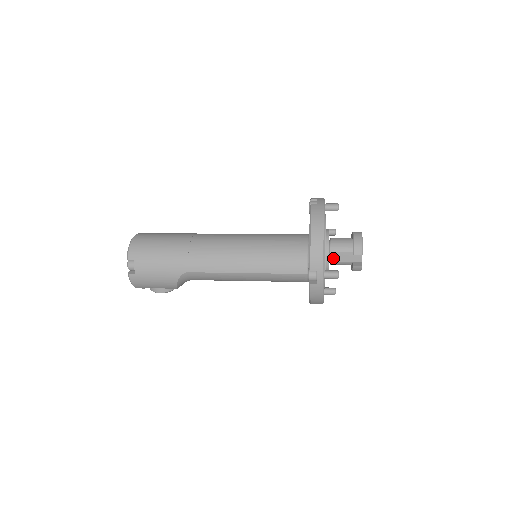
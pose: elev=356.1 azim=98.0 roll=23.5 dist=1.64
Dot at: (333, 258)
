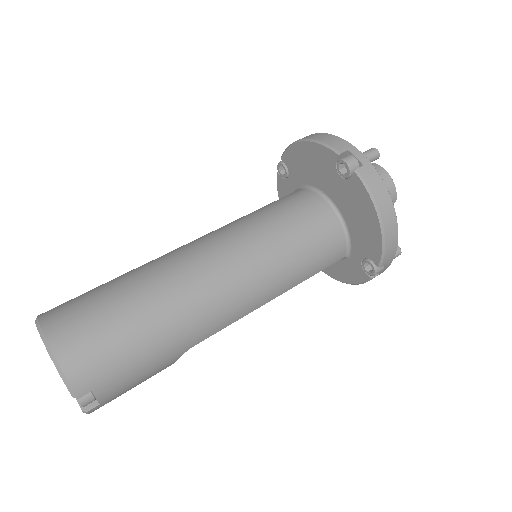
Dot at: occluded
